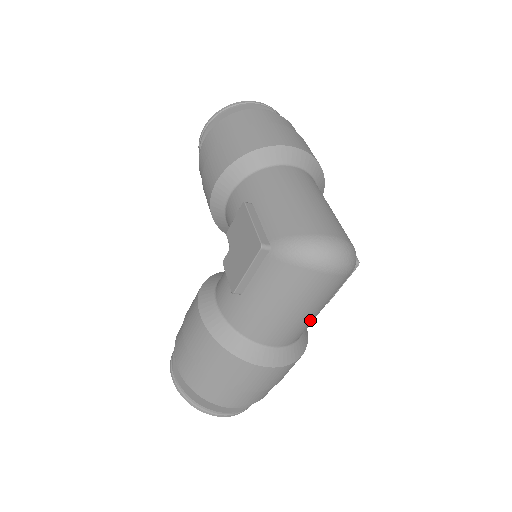
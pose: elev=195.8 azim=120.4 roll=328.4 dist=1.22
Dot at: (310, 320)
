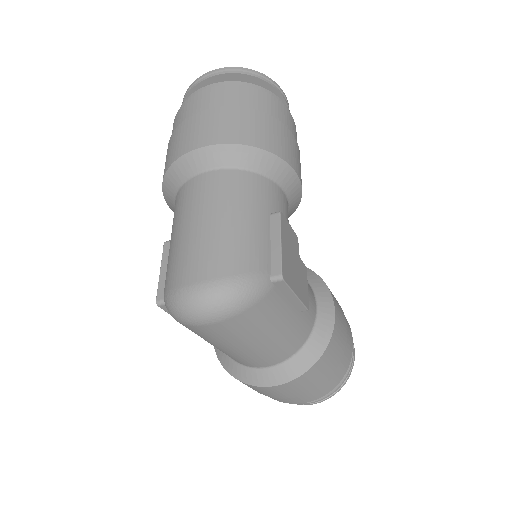
Dot at: (271, 344)
